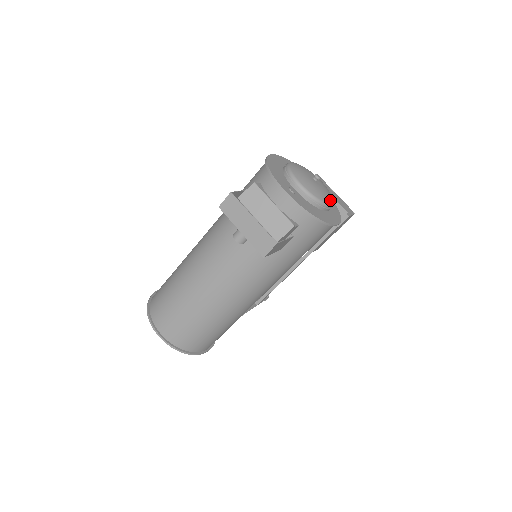
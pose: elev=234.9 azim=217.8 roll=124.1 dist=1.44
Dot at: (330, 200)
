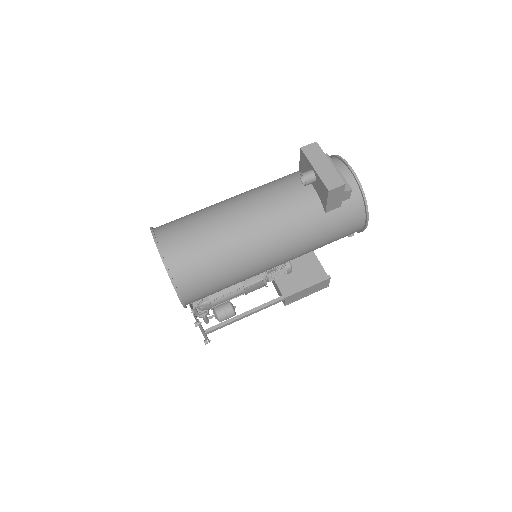
Dot at: occluded
